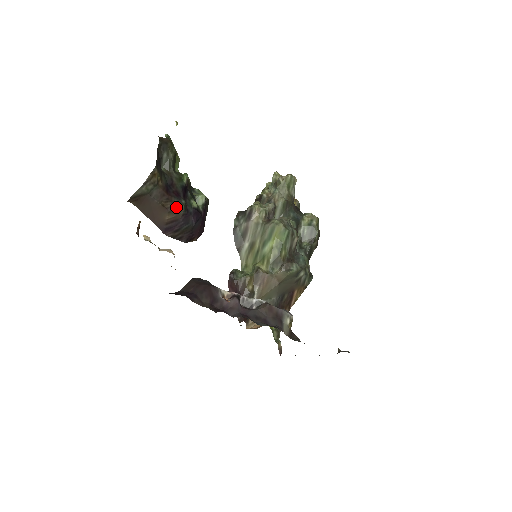
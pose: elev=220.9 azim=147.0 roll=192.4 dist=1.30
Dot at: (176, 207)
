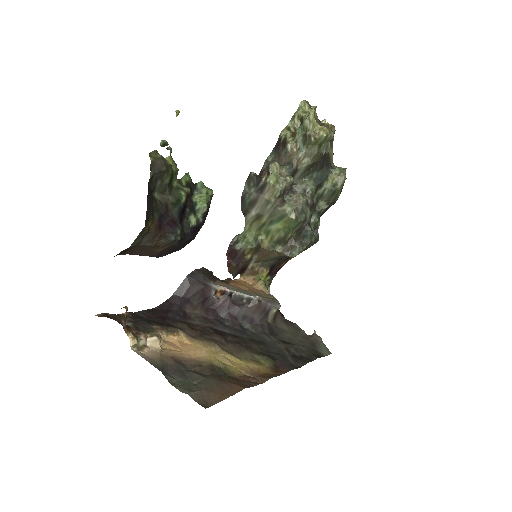
Dot at: (170, 242)
